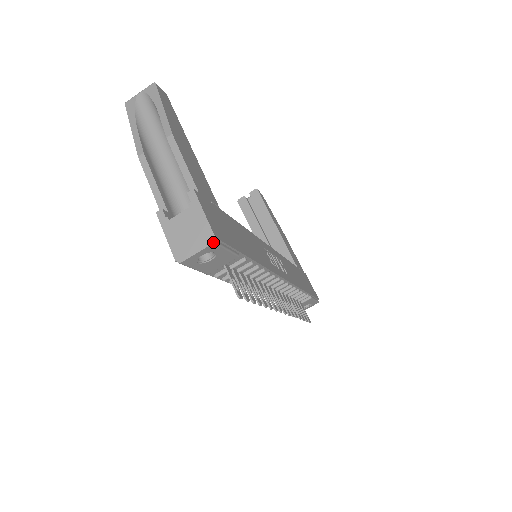
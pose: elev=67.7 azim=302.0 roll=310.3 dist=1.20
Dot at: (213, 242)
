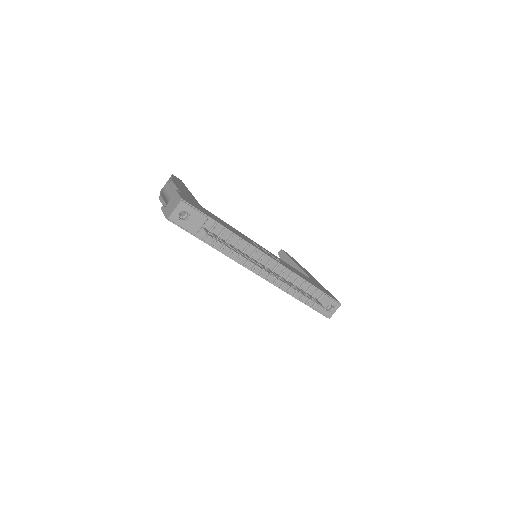
Dot at: (180, 201)
